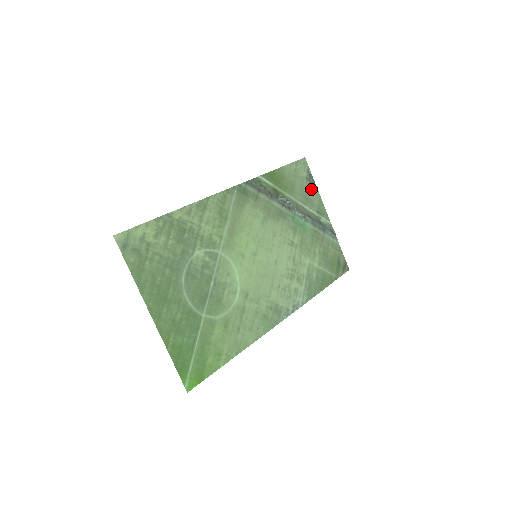
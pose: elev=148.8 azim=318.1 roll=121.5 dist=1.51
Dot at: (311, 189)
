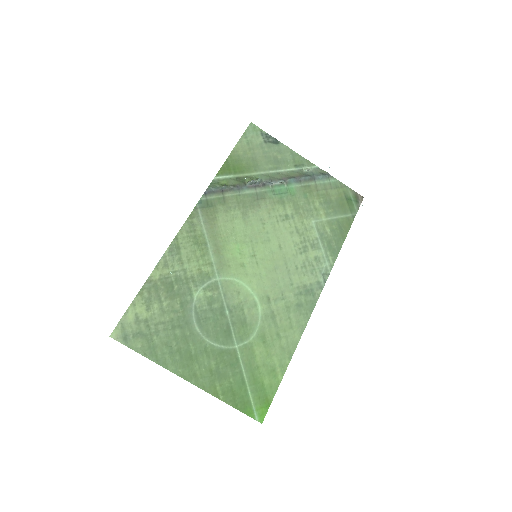
Dot at: (276, 149)
